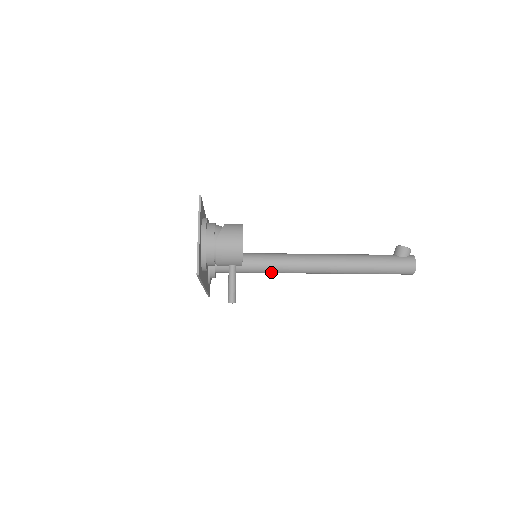
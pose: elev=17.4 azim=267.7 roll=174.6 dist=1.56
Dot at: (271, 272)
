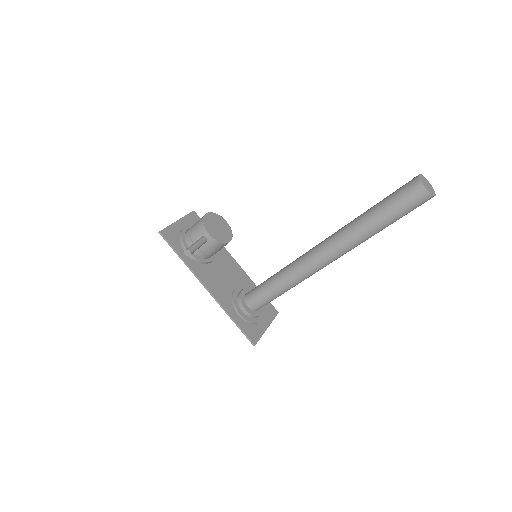
Dot at: (286, 279)
